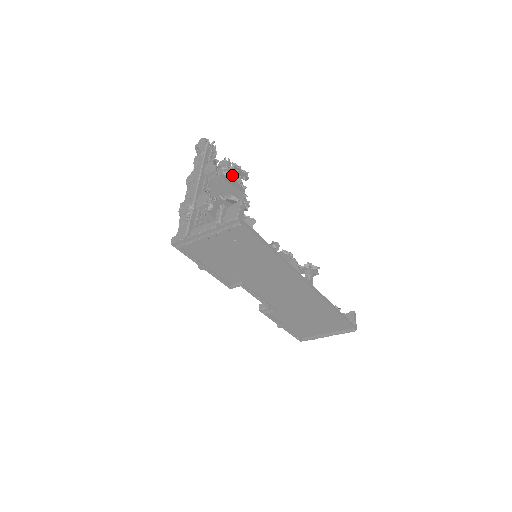
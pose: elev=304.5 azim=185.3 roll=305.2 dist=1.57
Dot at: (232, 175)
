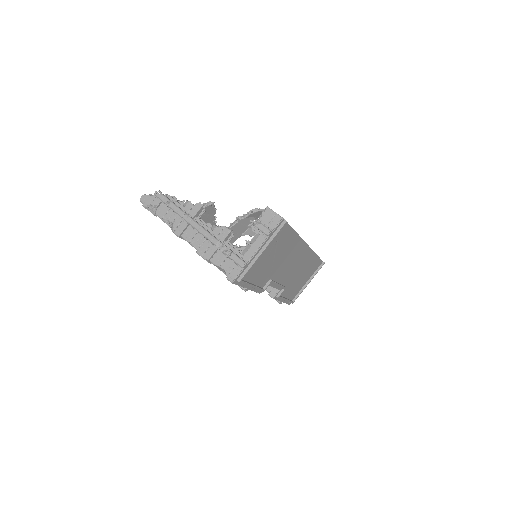
Dot at: (208, 204)
